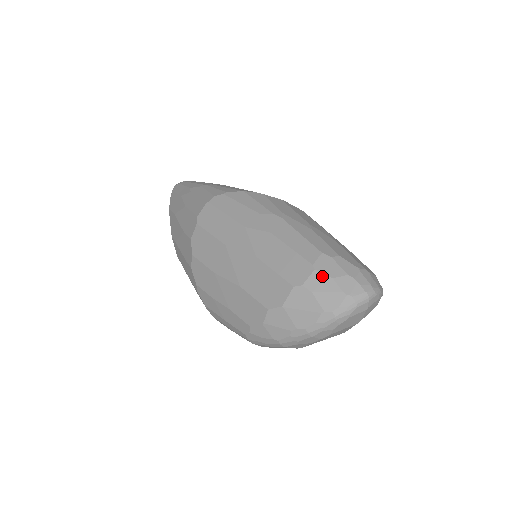
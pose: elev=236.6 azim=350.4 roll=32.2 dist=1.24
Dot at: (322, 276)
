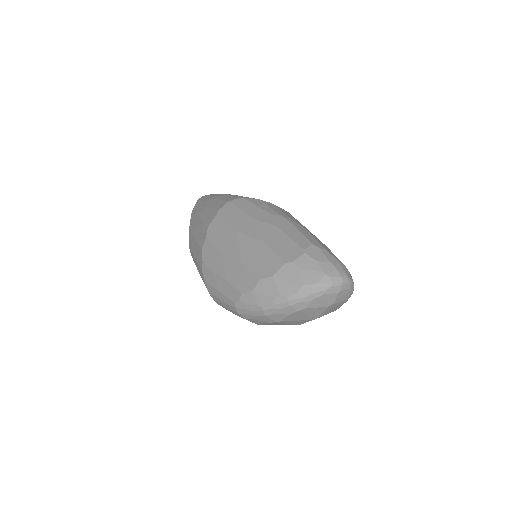
Dot at: (310, 258)
